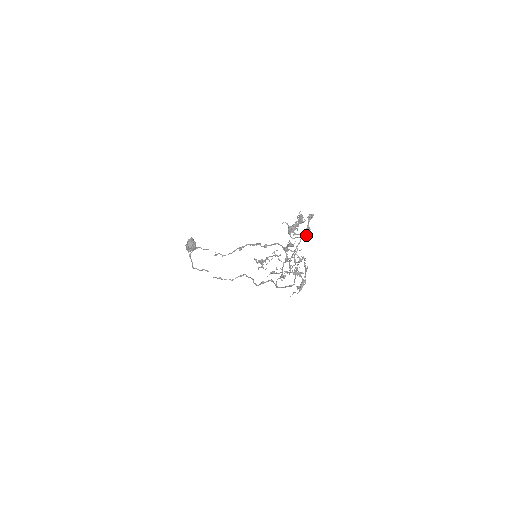
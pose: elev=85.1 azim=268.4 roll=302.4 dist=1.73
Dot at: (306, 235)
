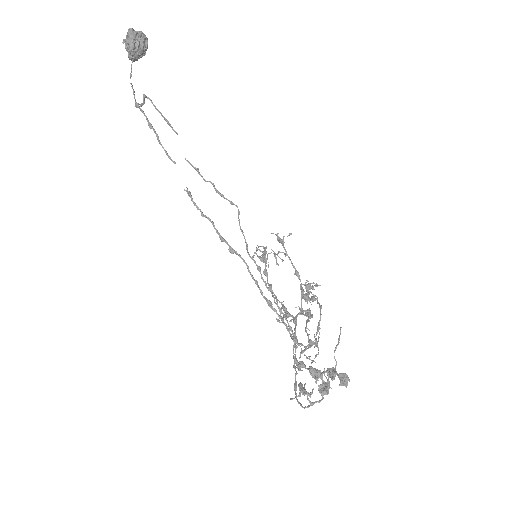
Dot at: occluded
